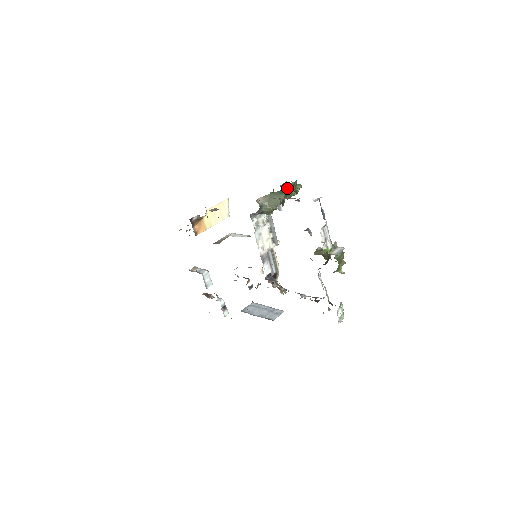
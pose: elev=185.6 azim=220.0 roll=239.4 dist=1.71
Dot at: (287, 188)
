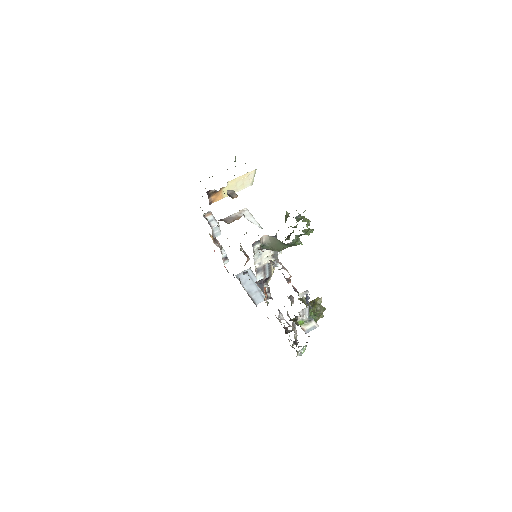
Dot at: (293, 240)
